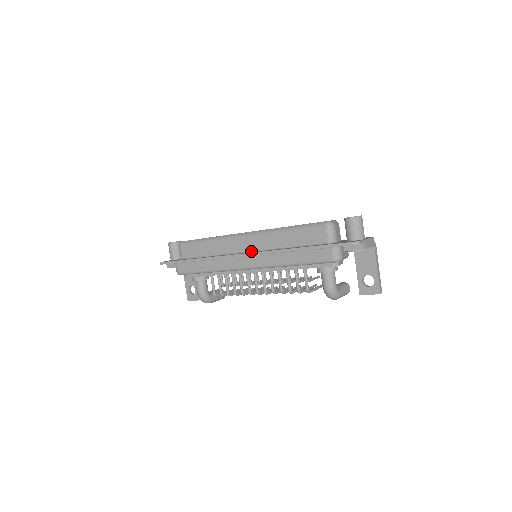
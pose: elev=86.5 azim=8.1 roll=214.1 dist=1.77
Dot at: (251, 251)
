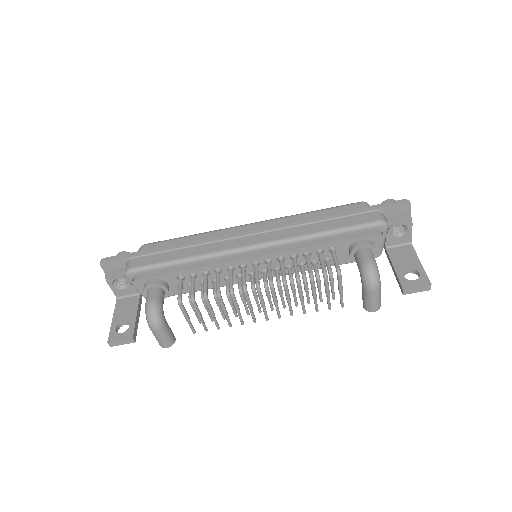
Dot at: occluded
